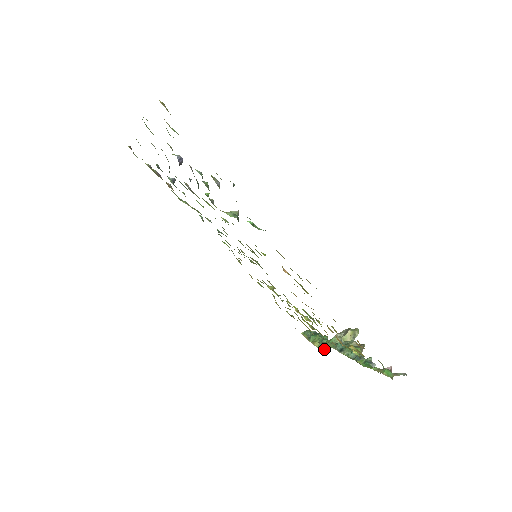
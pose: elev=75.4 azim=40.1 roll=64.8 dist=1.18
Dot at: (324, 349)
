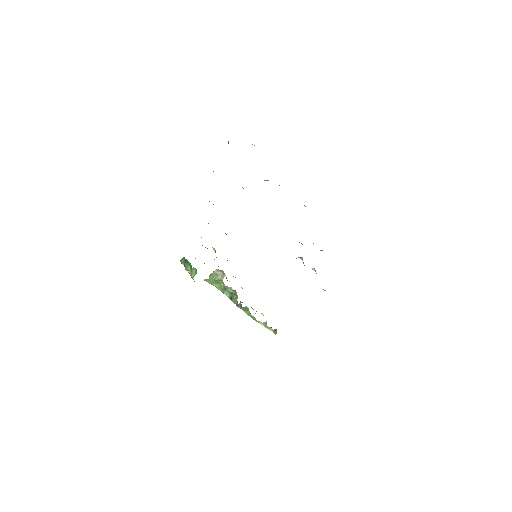
Dot at: occluded
